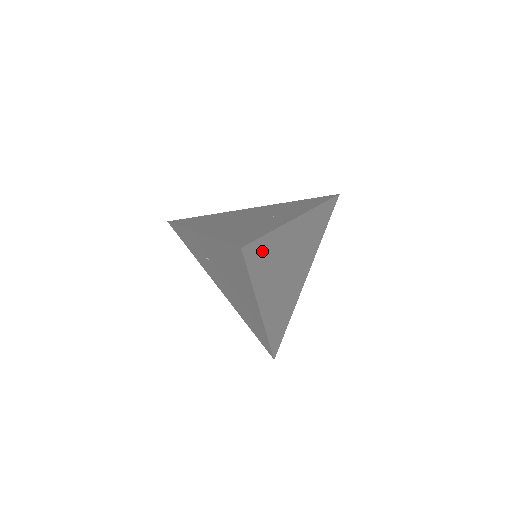
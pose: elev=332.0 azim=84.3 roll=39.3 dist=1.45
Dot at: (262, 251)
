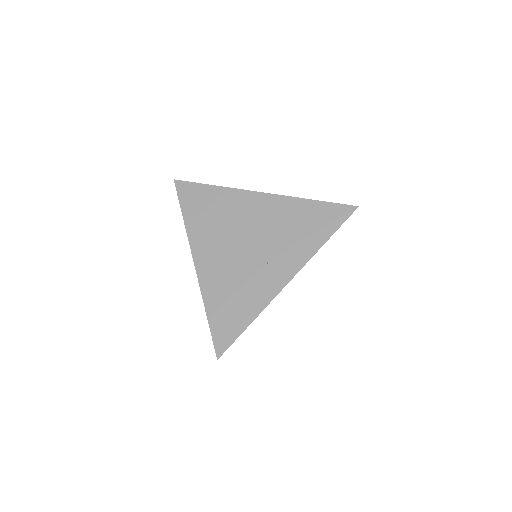
Dot at: occluded
